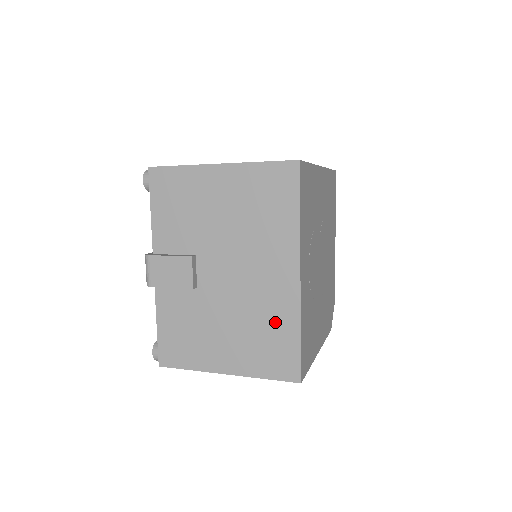
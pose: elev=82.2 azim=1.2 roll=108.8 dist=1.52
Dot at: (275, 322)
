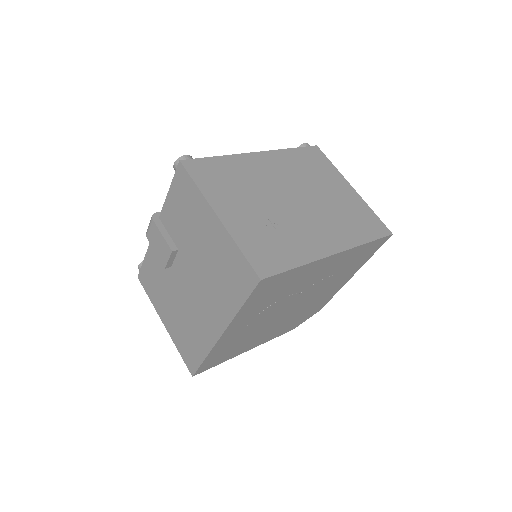
Dot at: (197, 337)
